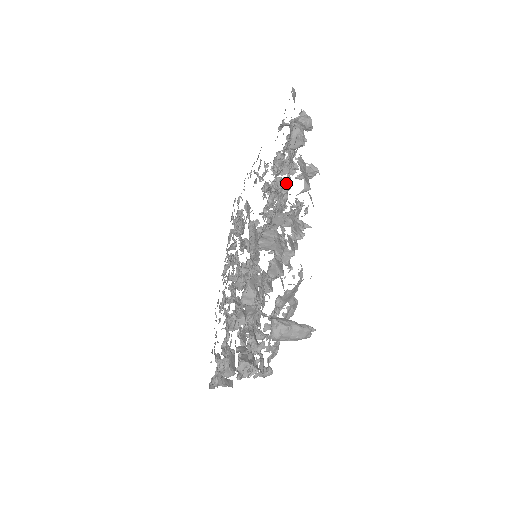
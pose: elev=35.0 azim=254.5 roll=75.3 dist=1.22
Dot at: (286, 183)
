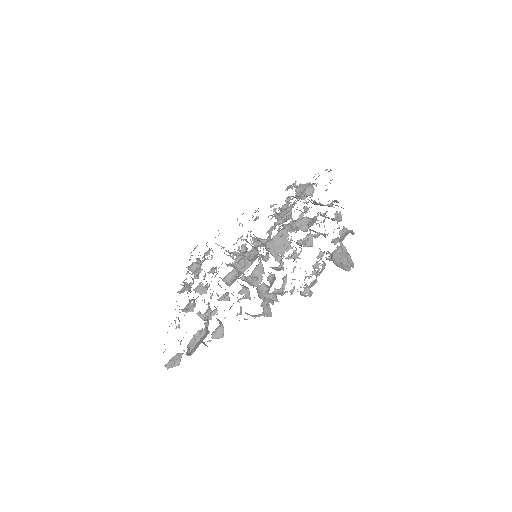
Dot at: occluded
